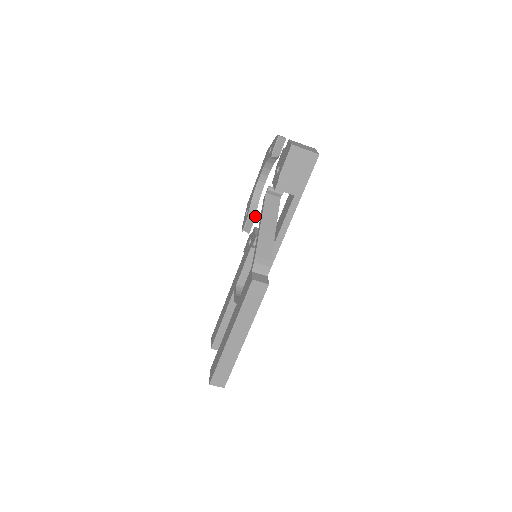
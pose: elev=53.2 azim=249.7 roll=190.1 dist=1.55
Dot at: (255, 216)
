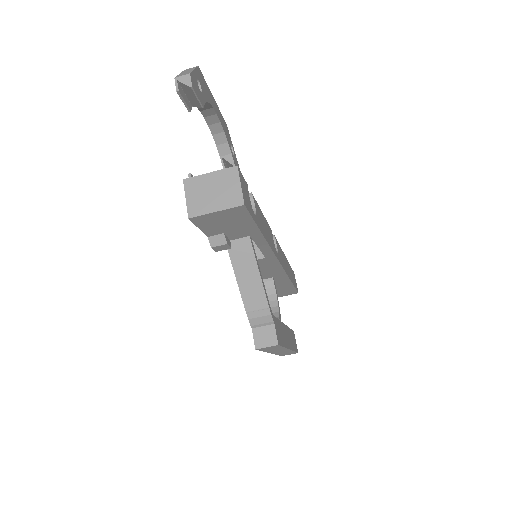
Dot at: (233, 161)
